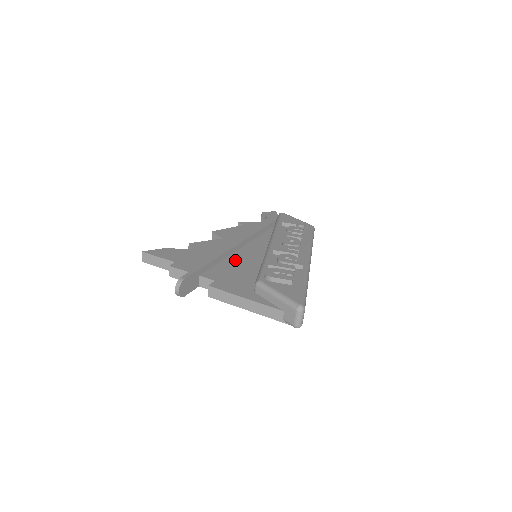
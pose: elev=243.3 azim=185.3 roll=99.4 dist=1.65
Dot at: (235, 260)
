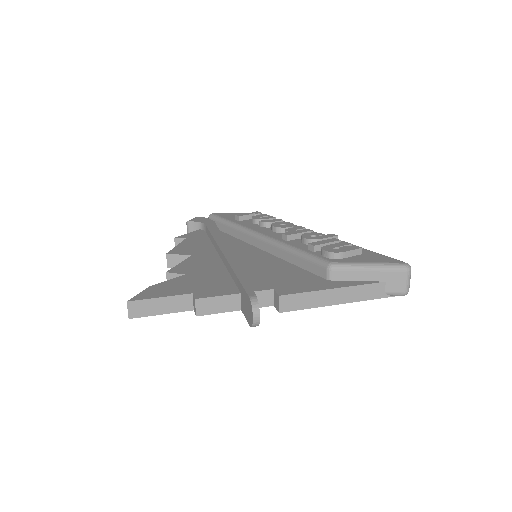
Dot at: (249, 265)
